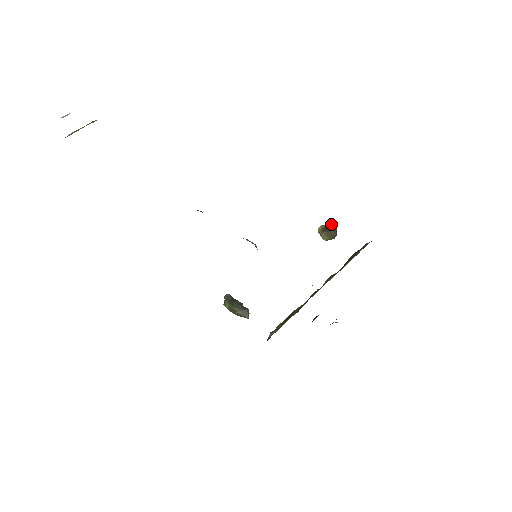
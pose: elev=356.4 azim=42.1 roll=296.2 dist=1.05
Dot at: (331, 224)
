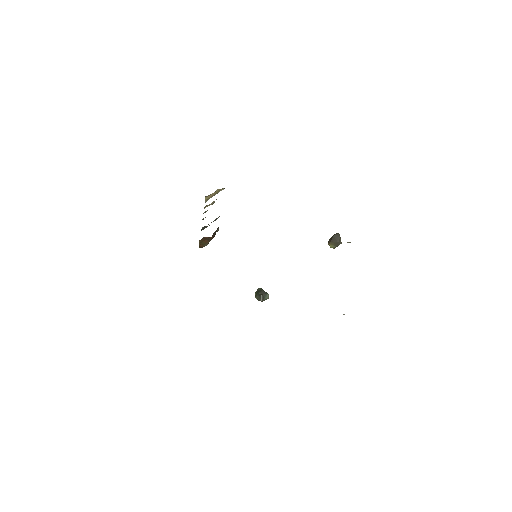
Dot at: (334, 235)
